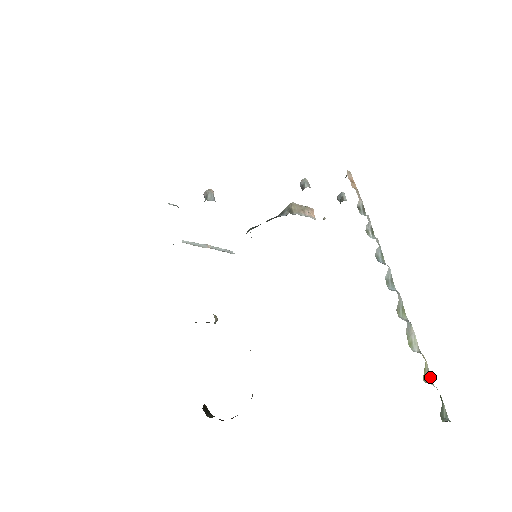
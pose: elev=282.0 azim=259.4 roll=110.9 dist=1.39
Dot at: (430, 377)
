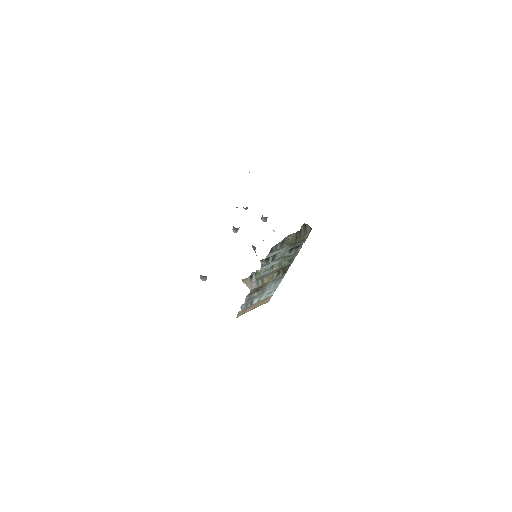
Dot at: occluded
